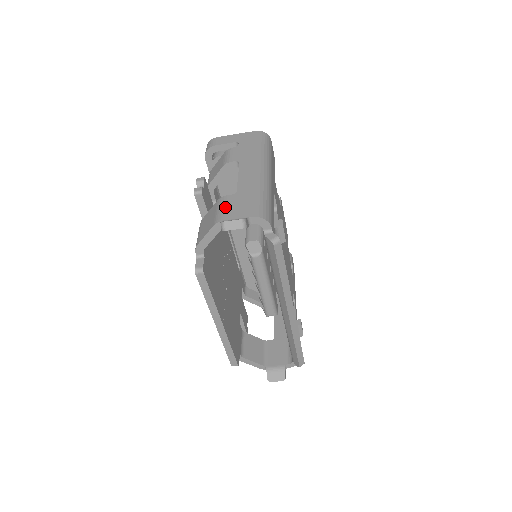
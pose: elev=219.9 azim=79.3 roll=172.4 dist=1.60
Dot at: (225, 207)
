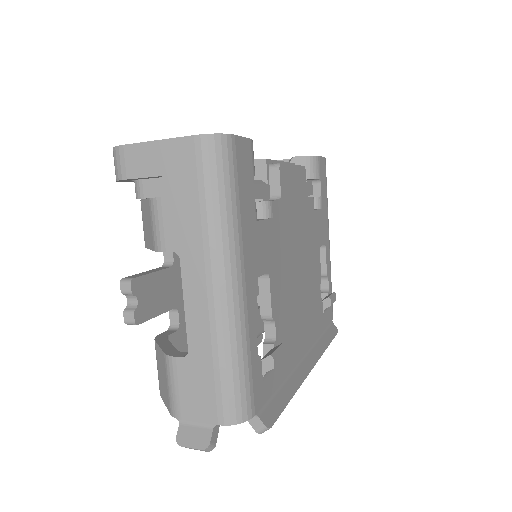
Dot at: (177, 388)
